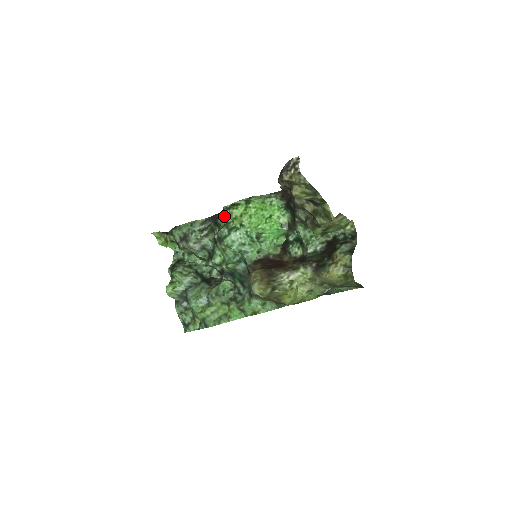
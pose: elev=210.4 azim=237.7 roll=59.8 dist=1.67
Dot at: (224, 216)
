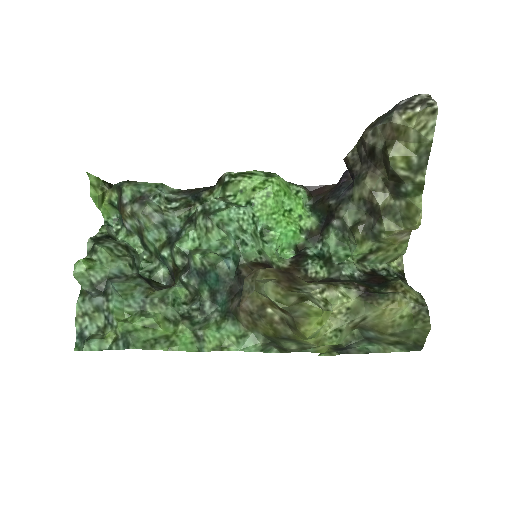
Dot at: (219, 187)
